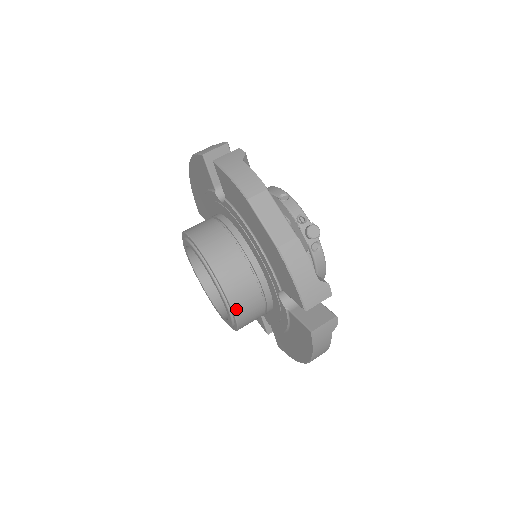
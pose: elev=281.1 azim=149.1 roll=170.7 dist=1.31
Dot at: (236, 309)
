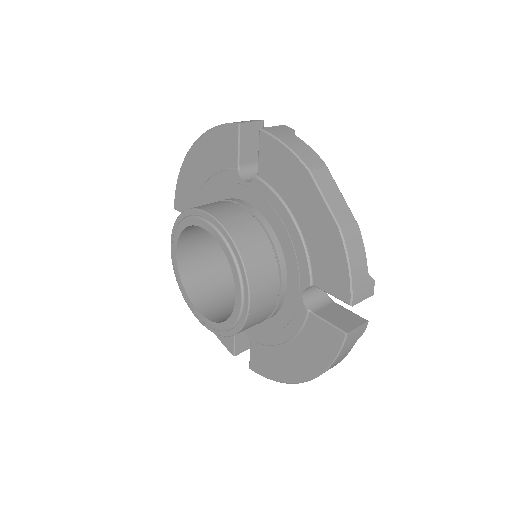
Dot at: (252, 303)
